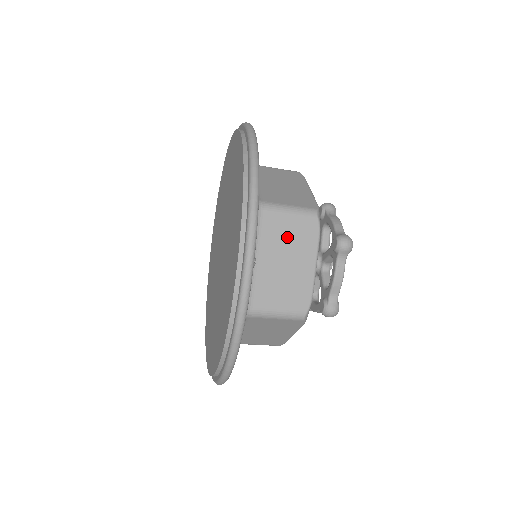
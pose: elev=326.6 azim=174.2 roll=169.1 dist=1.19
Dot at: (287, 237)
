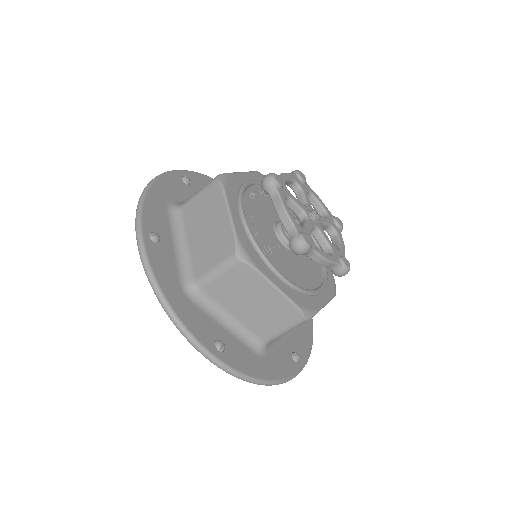
Dot at: (202, 210)
